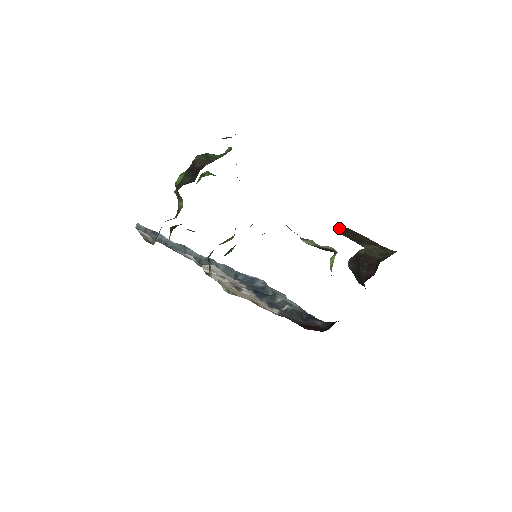
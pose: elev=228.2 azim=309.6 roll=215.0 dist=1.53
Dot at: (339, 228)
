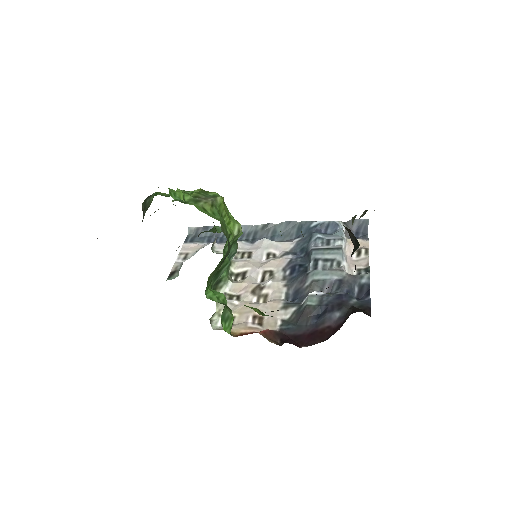
Dot at: occluded
